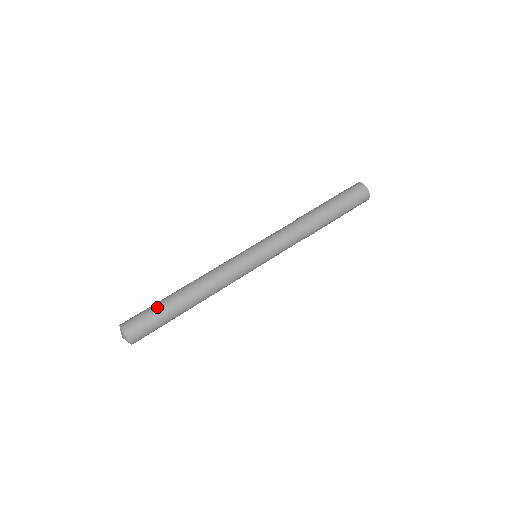
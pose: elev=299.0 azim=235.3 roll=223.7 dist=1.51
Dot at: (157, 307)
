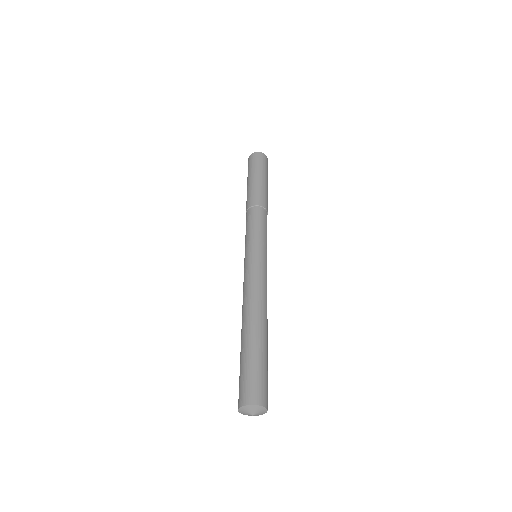
Dot at: (264, 359)
